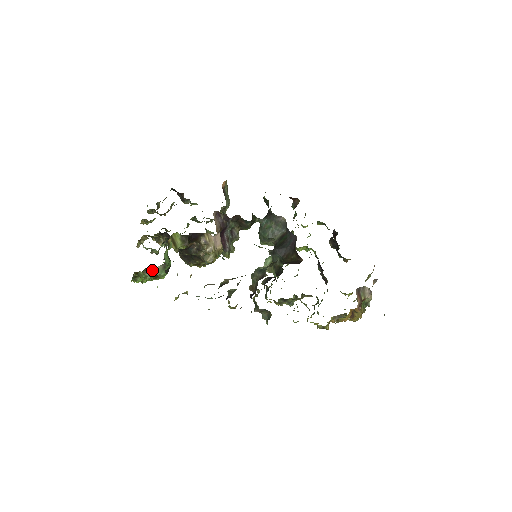
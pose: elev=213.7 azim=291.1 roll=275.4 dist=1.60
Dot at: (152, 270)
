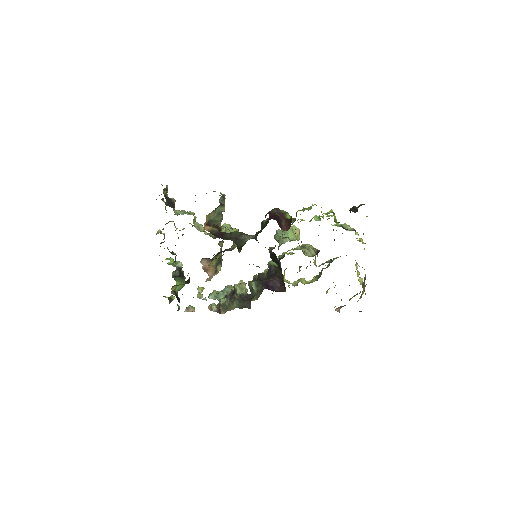
Dot at: occluded
